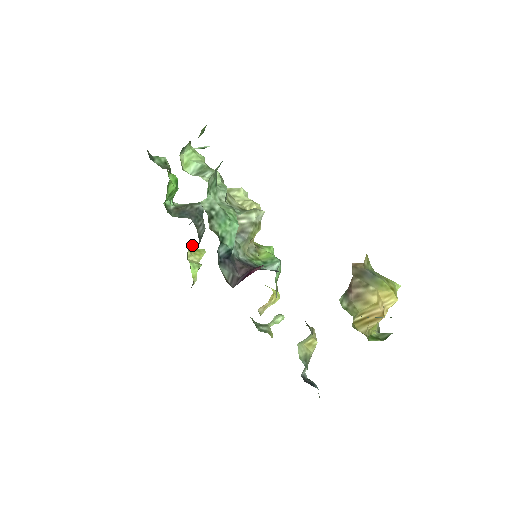
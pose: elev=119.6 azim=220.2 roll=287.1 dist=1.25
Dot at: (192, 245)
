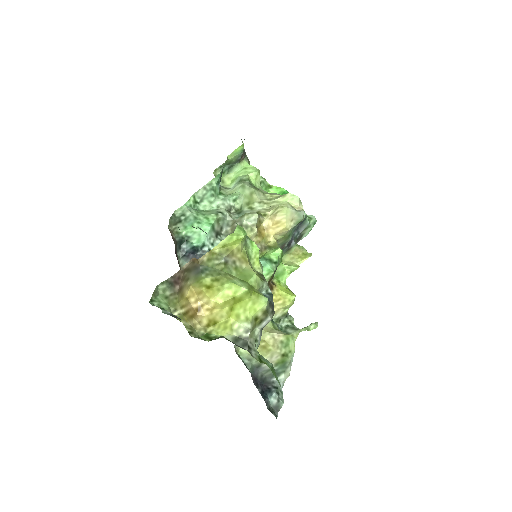
Dot at: (303, 249)
